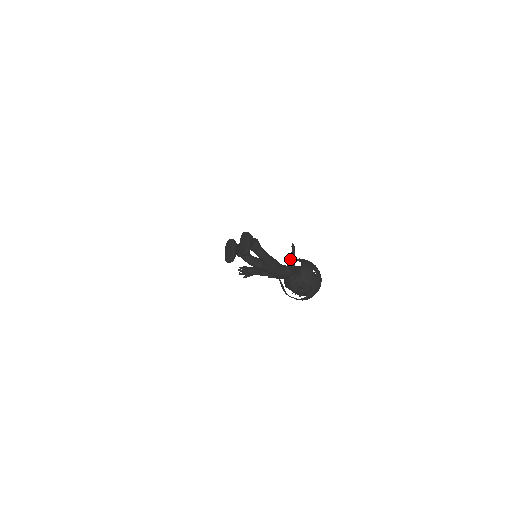
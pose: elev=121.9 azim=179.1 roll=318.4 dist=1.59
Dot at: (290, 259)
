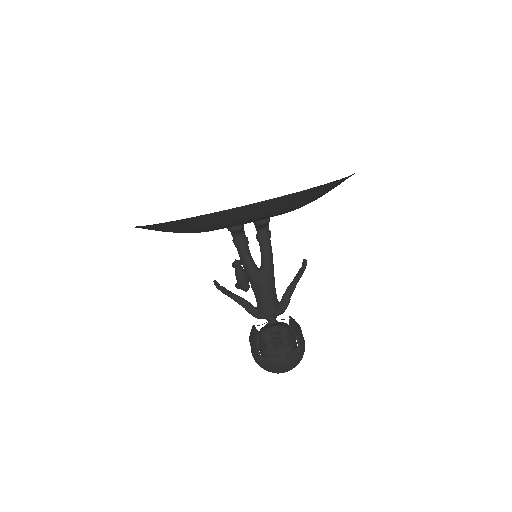
Dot at: (292, 282)
